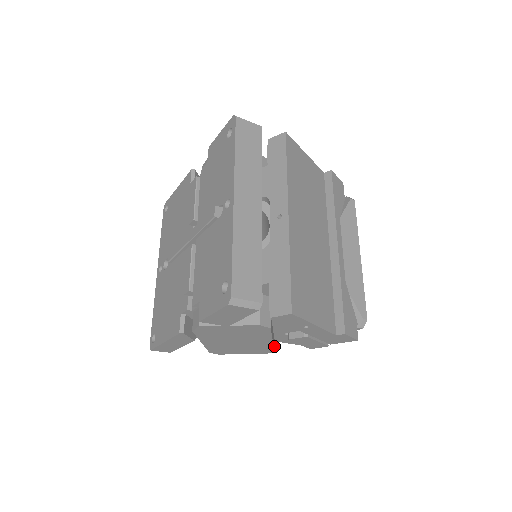
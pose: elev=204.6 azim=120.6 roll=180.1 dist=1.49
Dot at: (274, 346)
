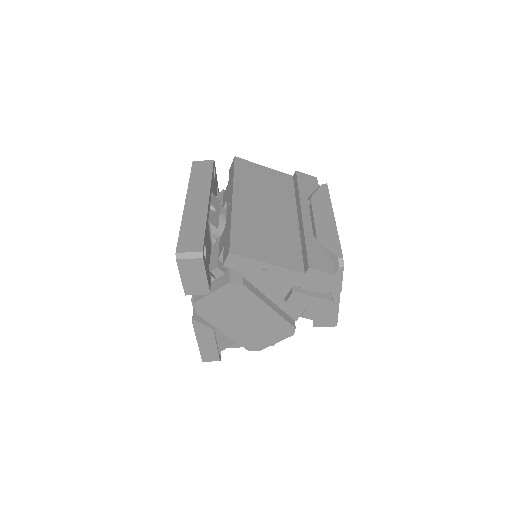
Dot at: (291, 322)
